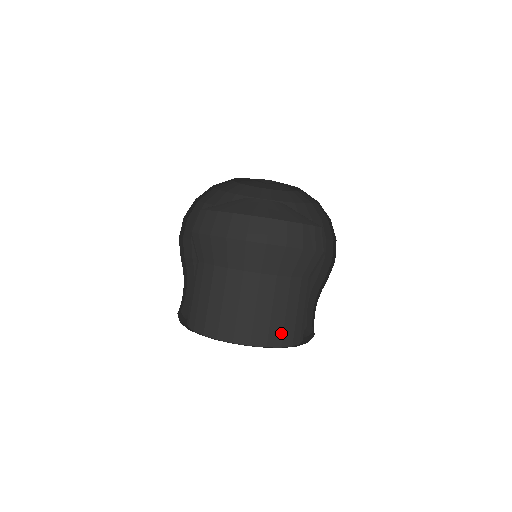
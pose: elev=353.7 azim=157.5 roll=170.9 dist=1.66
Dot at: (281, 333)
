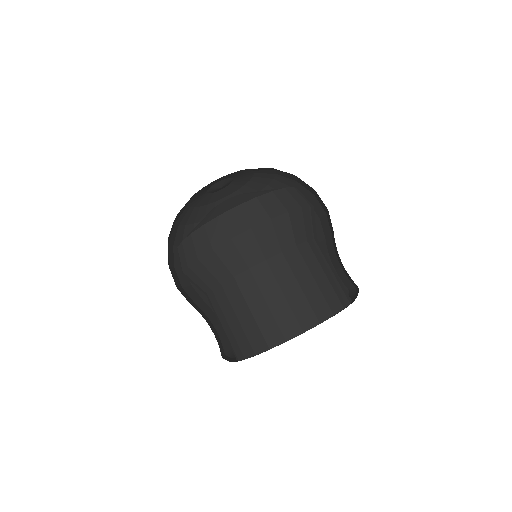
Dot at: (260, 335)
